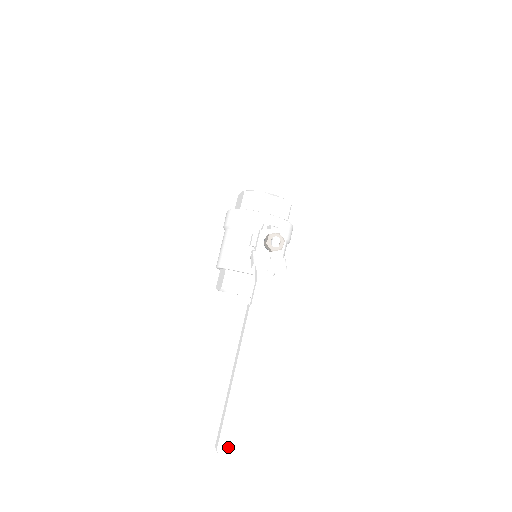
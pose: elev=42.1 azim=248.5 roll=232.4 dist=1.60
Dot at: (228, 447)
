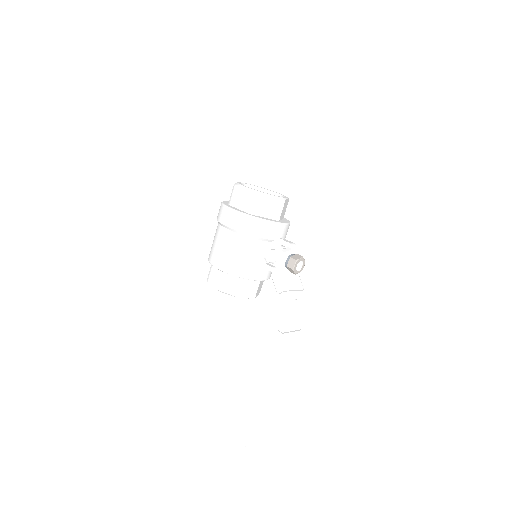
Dot at: (253, 439)
